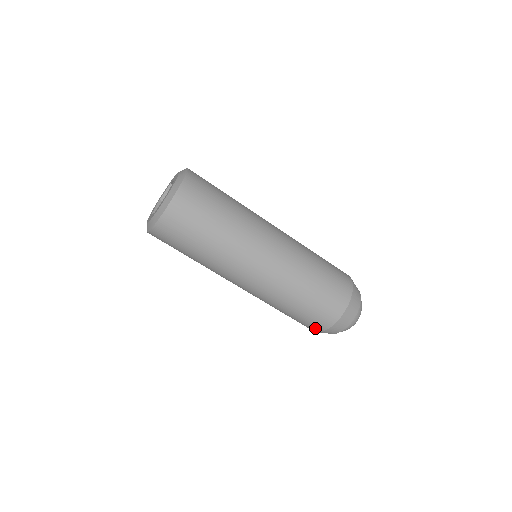
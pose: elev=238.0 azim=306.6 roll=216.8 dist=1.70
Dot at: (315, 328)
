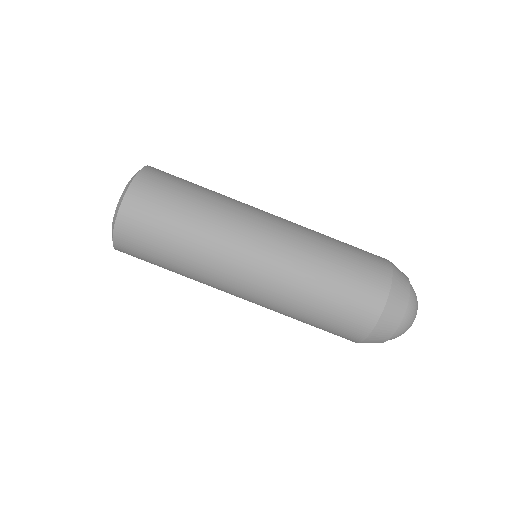
Dot at: (371, 309)
